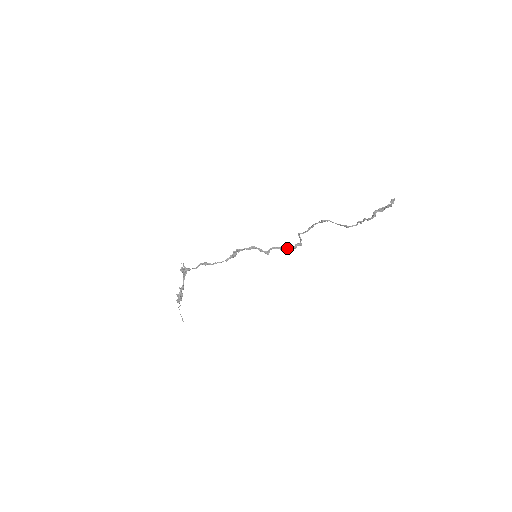
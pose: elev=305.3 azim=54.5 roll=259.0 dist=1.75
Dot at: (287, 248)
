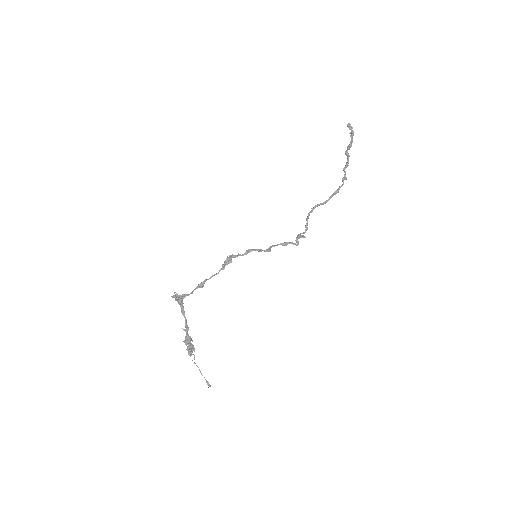
Dot at: (289, 242)
